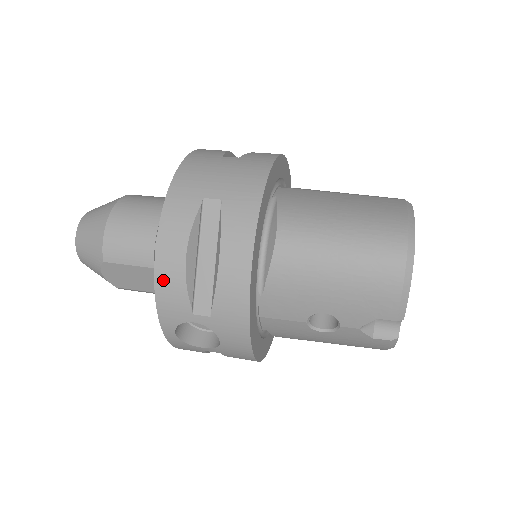
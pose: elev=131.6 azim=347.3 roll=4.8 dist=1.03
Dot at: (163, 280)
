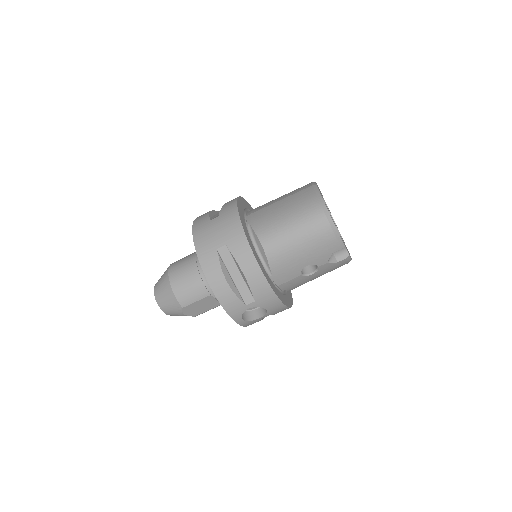
Dot at: (223, 299)
